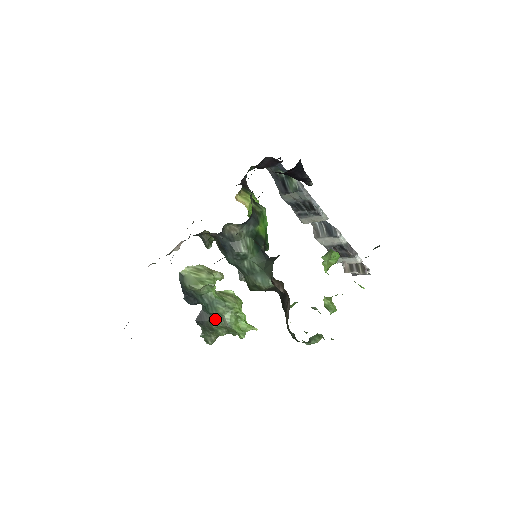
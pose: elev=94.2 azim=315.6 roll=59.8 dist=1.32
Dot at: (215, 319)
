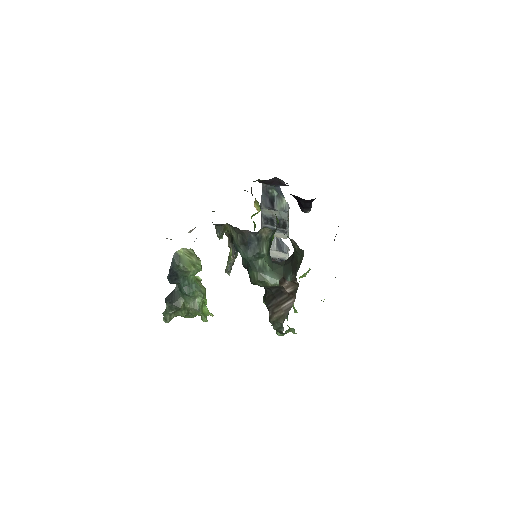
Dot at: (186, 300)
